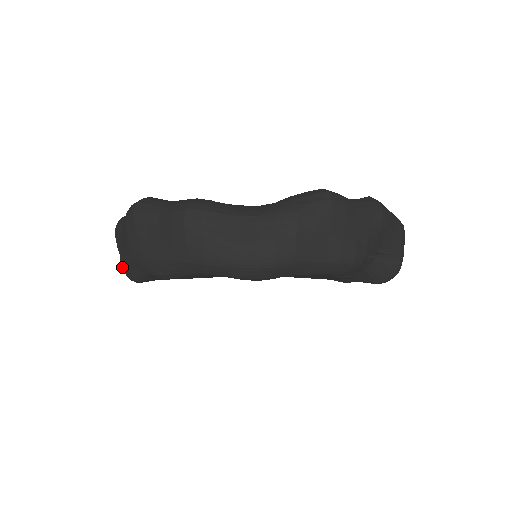
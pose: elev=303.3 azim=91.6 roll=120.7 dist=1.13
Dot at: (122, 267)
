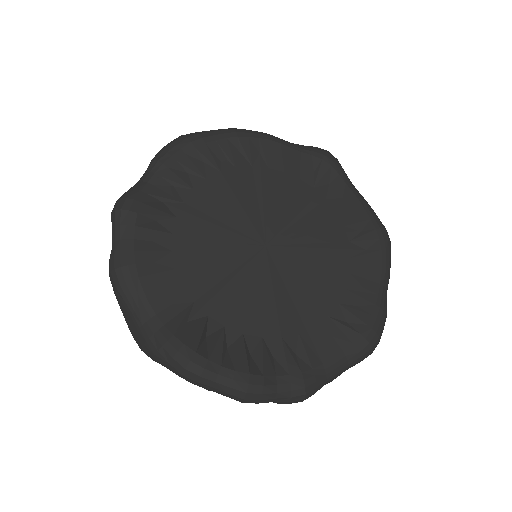
Dot at: occluded
